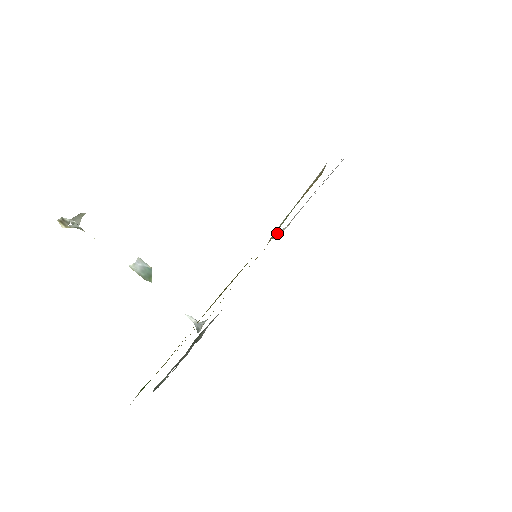
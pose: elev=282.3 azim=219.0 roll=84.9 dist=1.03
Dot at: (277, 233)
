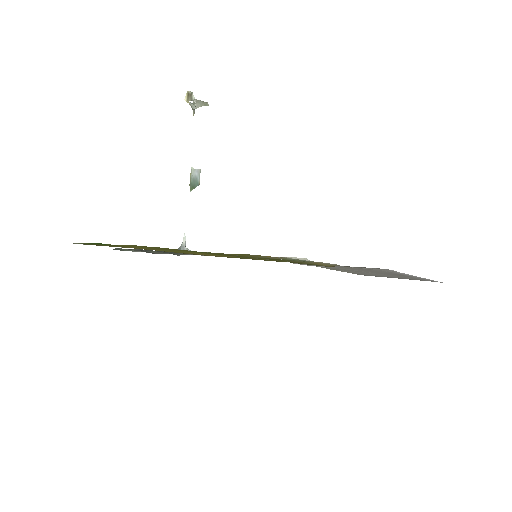
Dot at: (300, 258)
